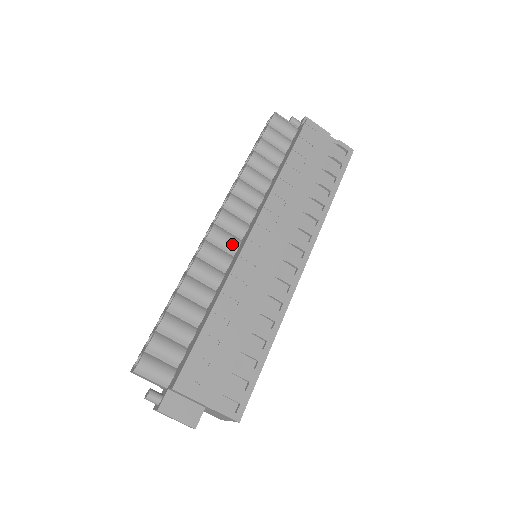
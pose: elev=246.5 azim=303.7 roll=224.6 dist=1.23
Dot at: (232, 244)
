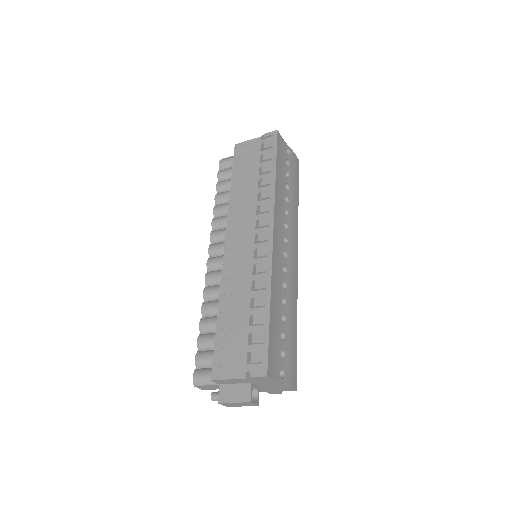
Dot at: occluded
